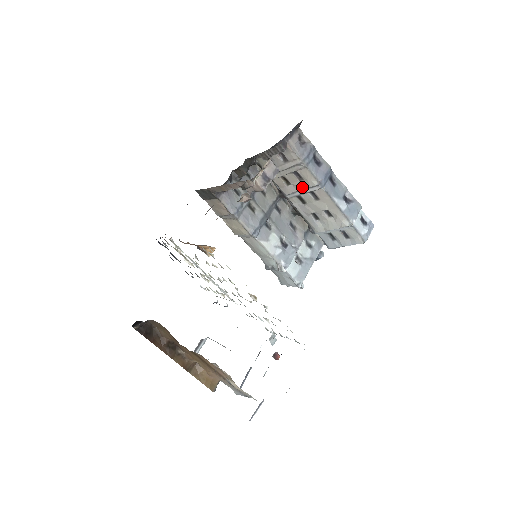
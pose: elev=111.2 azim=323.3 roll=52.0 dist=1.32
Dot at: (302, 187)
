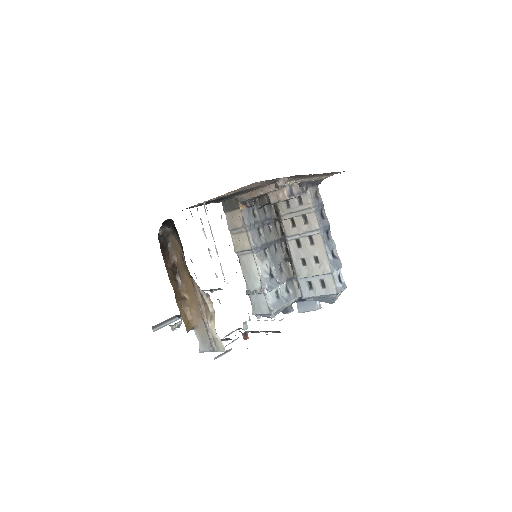
Dot at: (304, 230)
